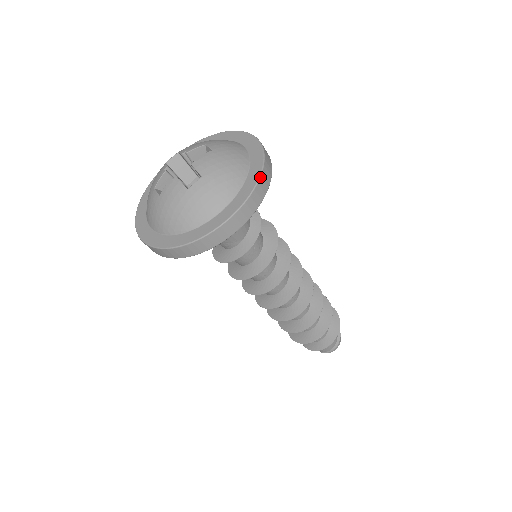
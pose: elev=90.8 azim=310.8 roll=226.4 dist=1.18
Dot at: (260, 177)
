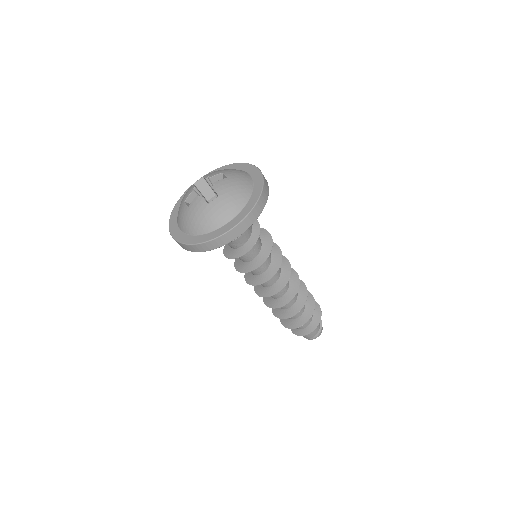
Dot at: (259, 198)
